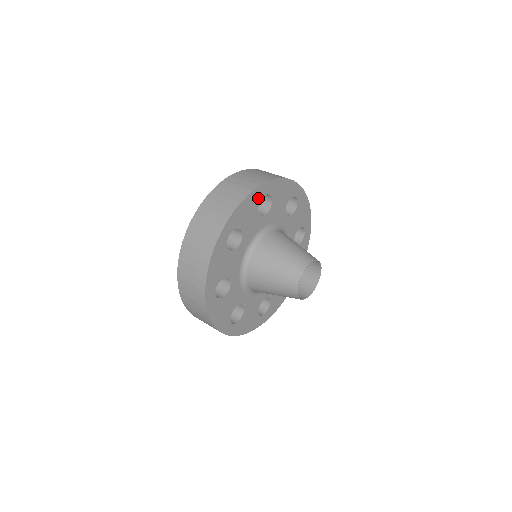
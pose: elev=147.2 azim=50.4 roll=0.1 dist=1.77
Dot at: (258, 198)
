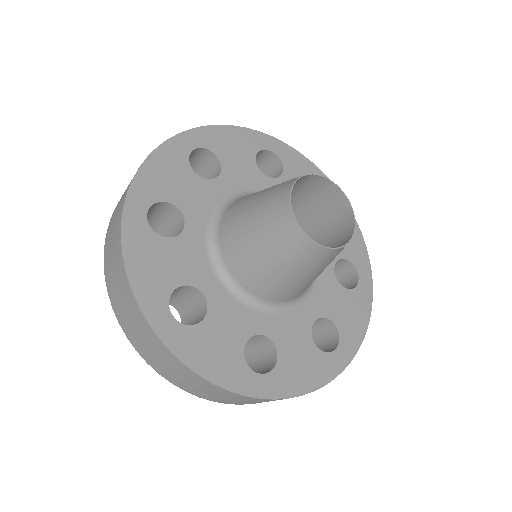
Dot at: (256, 145)
